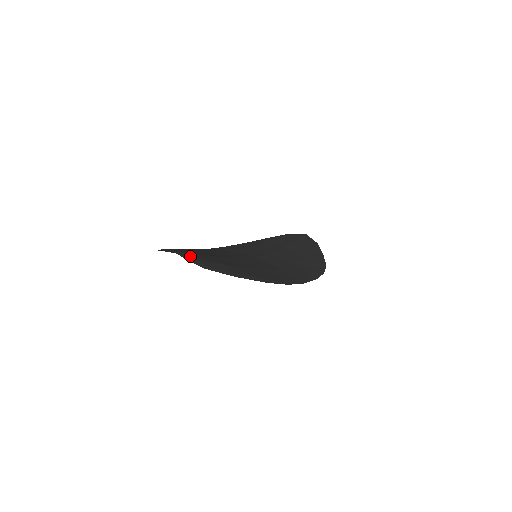
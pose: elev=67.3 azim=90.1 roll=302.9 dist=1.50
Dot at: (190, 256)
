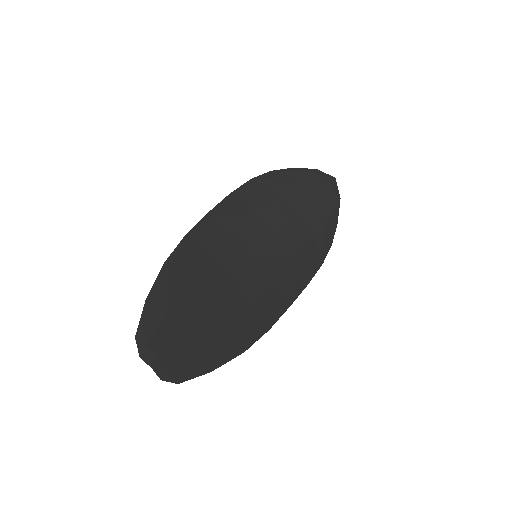
Dot at: (169, 365)
